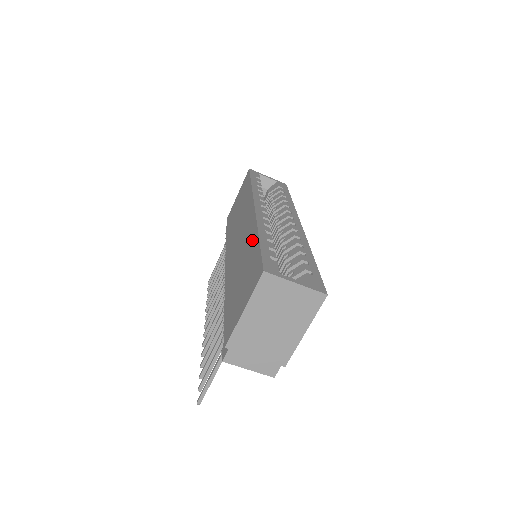
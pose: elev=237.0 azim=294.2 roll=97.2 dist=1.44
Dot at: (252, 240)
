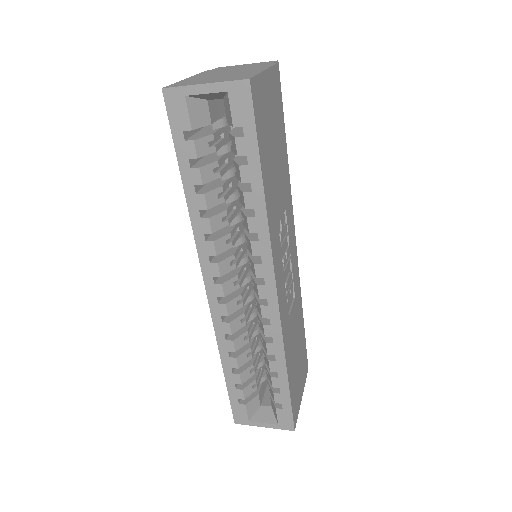
Dot at: occluded
